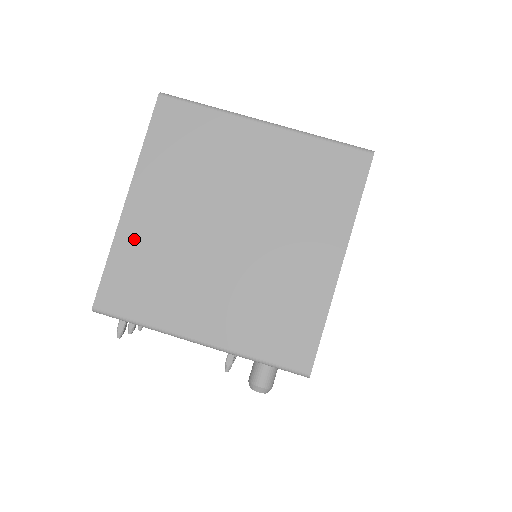
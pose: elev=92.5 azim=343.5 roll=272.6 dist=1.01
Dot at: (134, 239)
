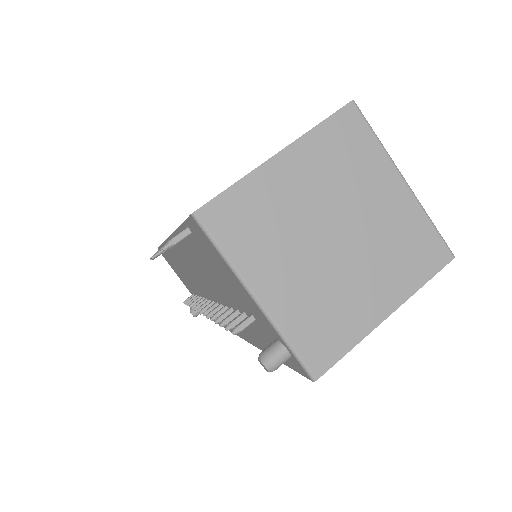
Dot at: (263, 186)
